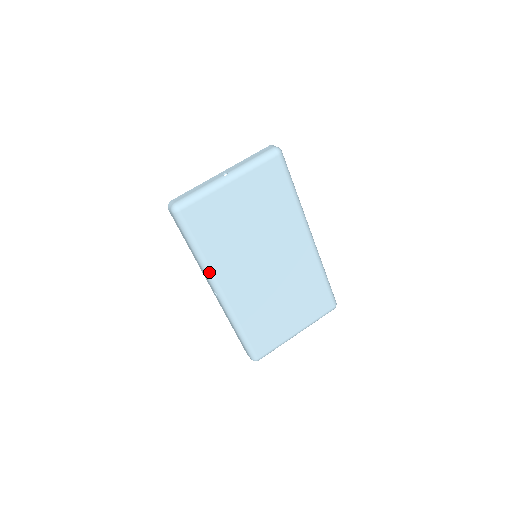
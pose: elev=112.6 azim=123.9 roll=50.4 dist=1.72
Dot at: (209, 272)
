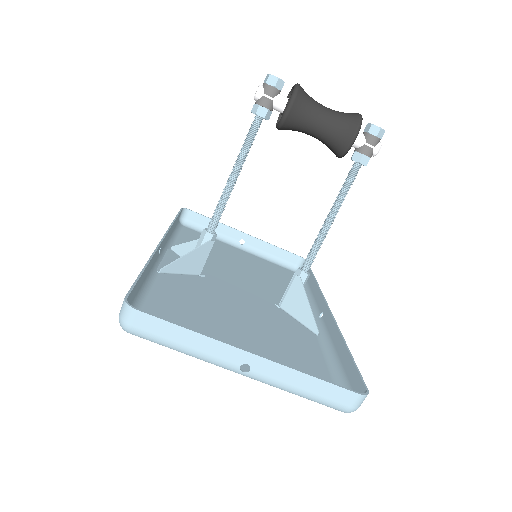
Dot at: (153, 274)
